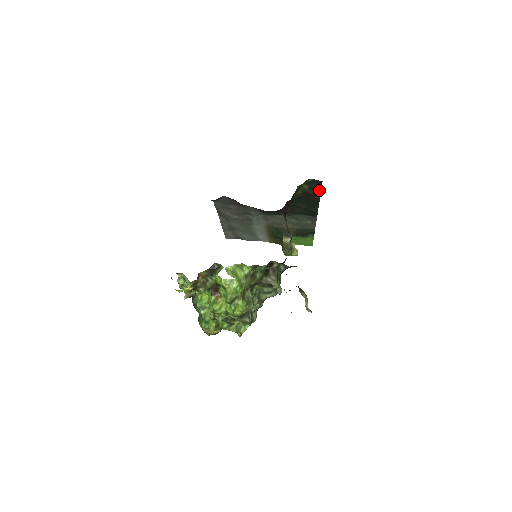
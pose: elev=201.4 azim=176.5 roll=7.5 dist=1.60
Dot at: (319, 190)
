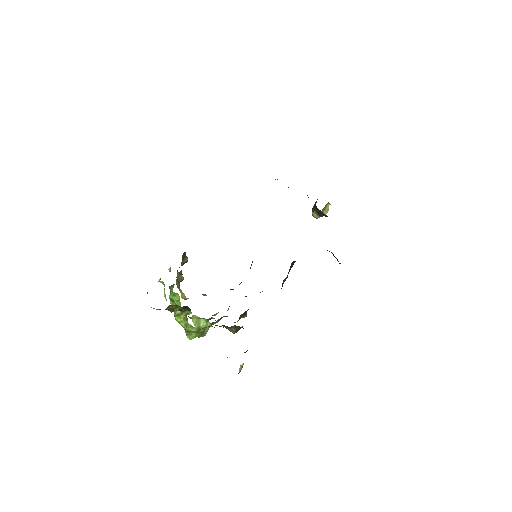
Dot at: occluded
